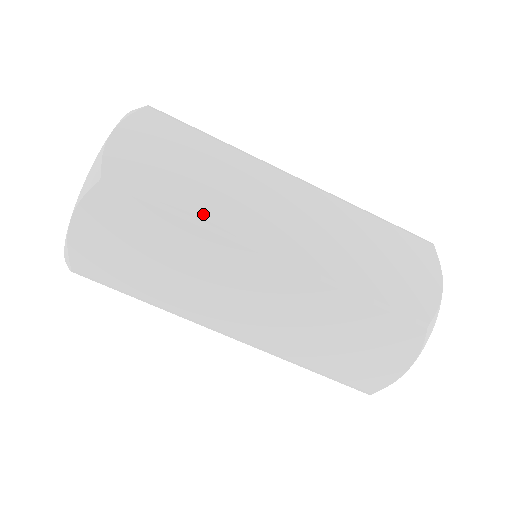
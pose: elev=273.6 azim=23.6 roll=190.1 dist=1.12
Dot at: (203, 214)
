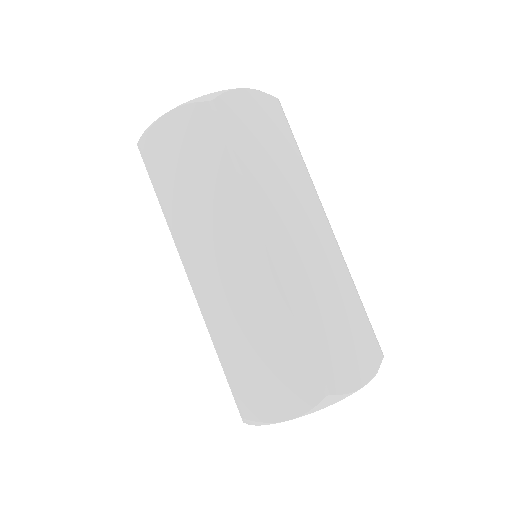
Dot at: (250, 177)
